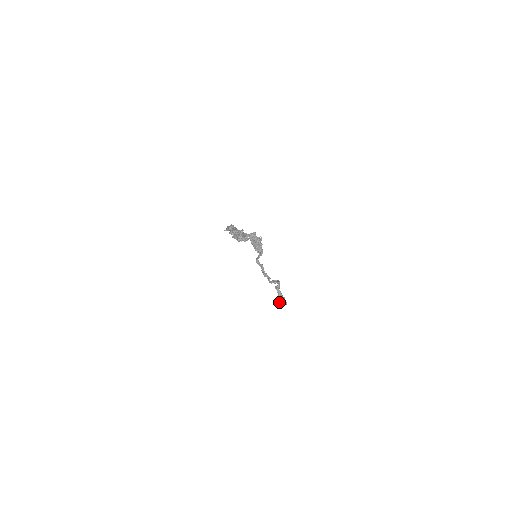
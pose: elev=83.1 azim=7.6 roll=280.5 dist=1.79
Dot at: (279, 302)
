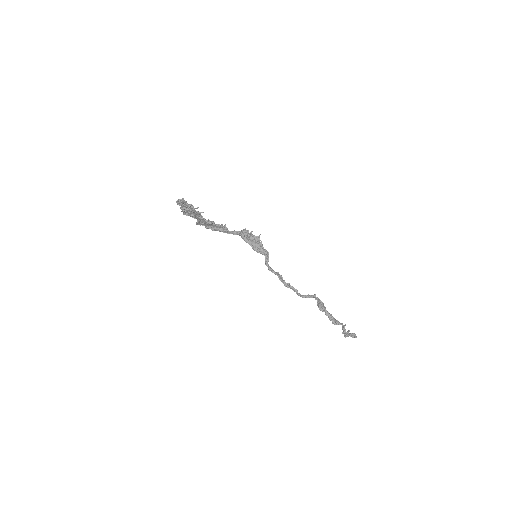
Dot at: occluded
